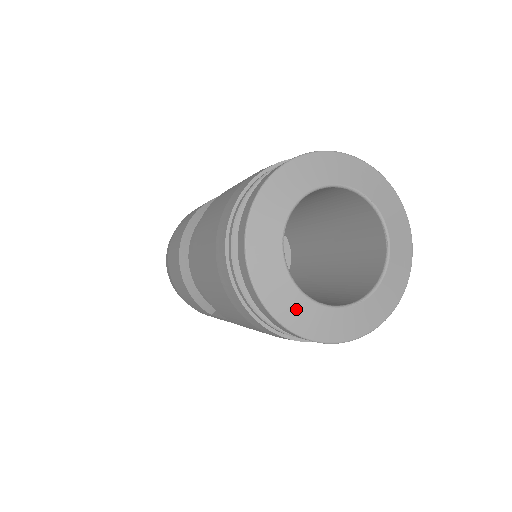
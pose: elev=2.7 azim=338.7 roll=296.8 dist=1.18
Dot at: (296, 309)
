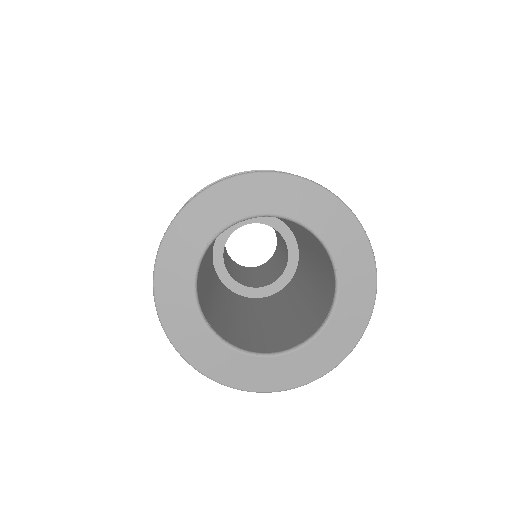
Dot at: (180, 312)
